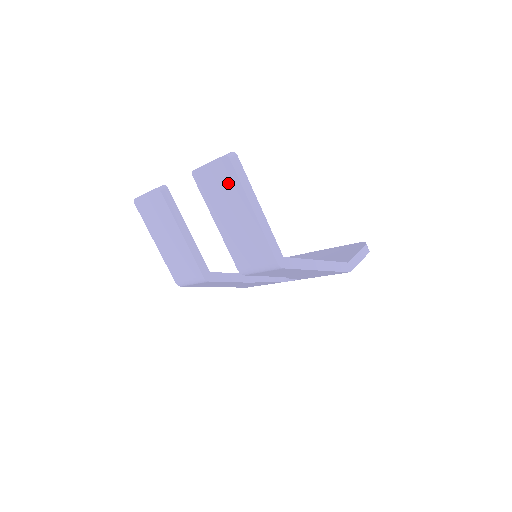
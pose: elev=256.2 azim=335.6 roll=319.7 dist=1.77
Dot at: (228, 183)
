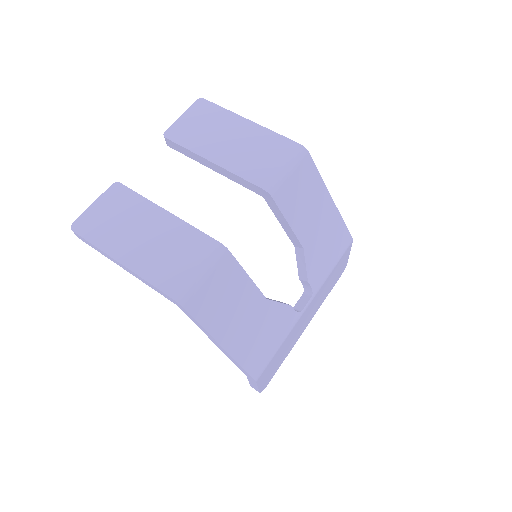
Dot at: (210, 116)
